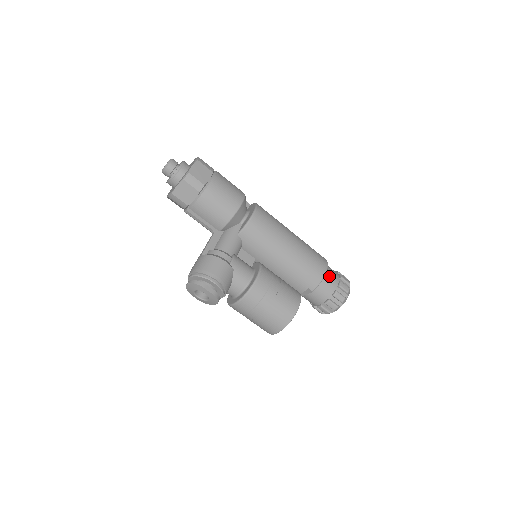
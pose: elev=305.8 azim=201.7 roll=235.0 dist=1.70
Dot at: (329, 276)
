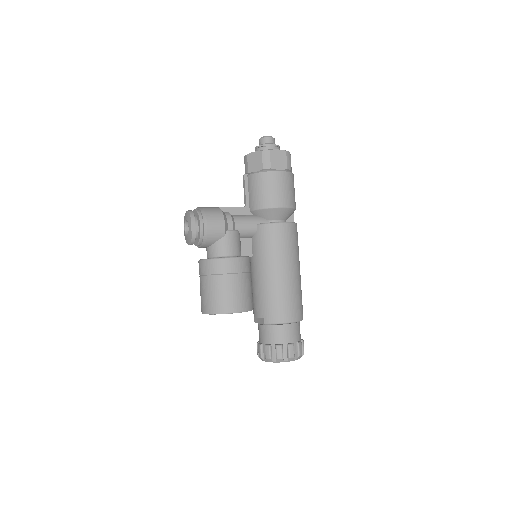
Dot at: (289, 329)
